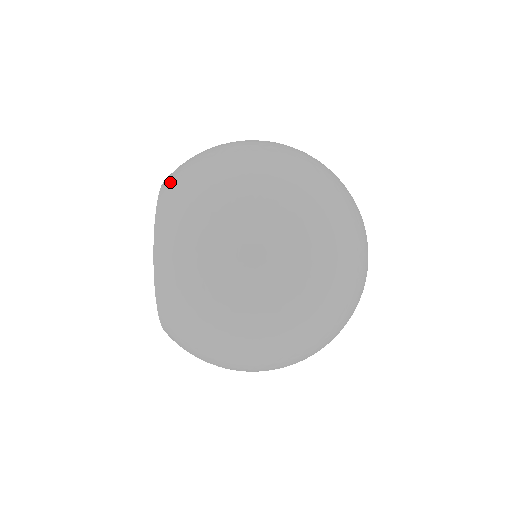
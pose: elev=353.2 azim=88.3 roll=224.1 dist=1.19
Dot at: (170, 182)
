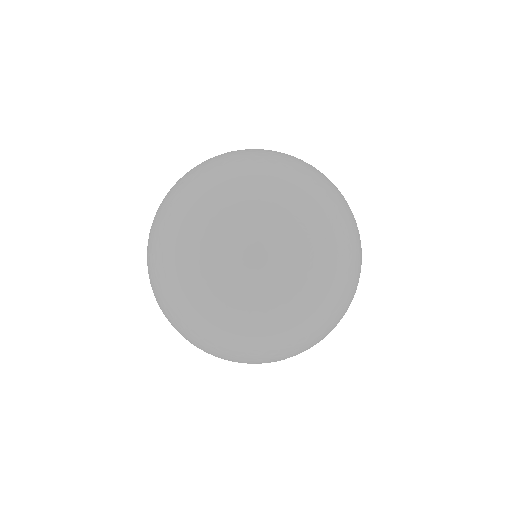
Dot at: occluded
